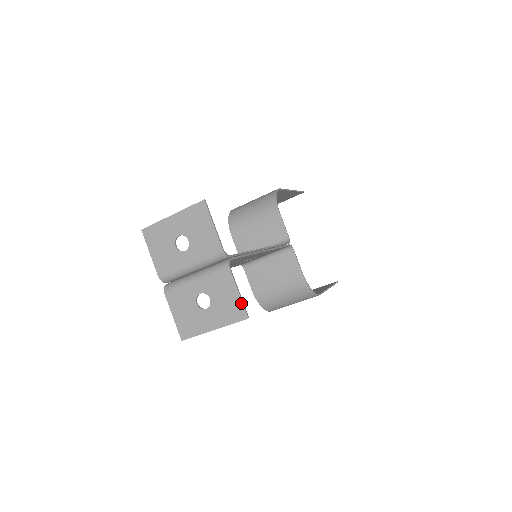
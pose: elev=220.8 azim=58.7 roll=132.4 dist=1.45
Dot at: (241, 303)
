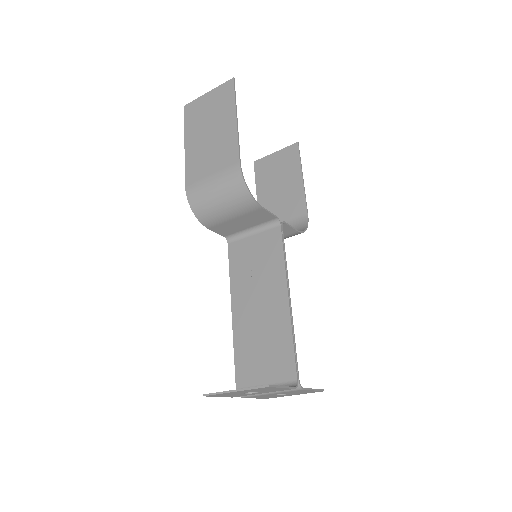
Dot at: (317, 391)
